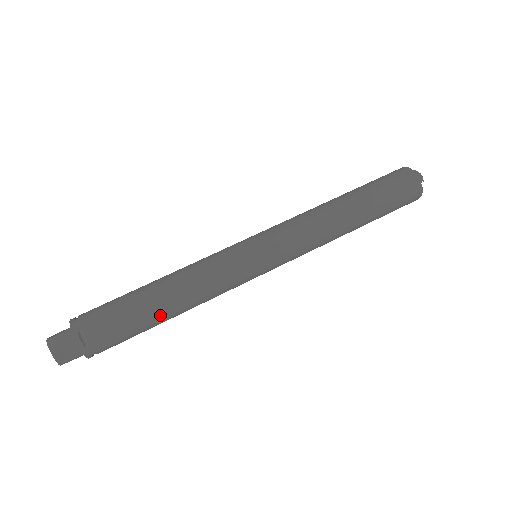
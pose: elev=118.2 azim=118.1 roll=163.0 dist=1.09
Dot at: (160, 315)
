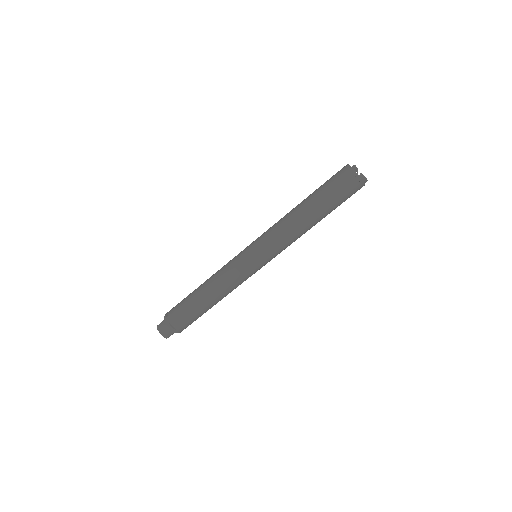
Dot at: occluded
